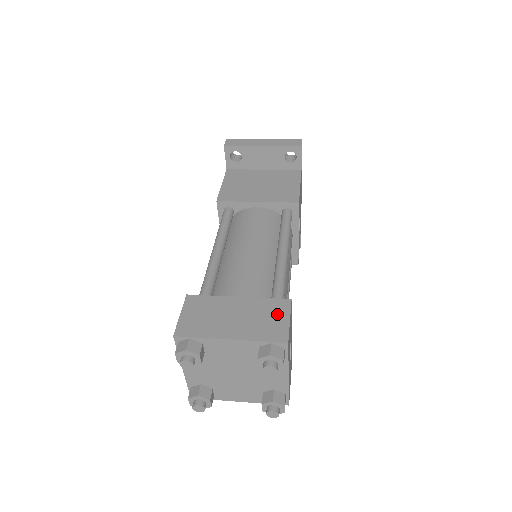
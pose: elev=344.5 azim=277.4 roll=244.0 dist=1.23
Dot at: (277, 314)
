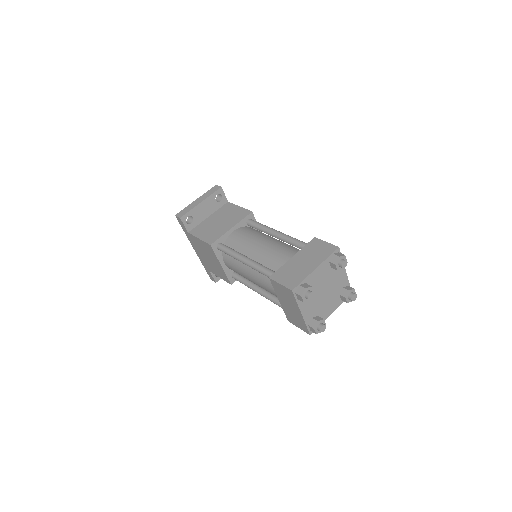
Dot at: (318, 245)
